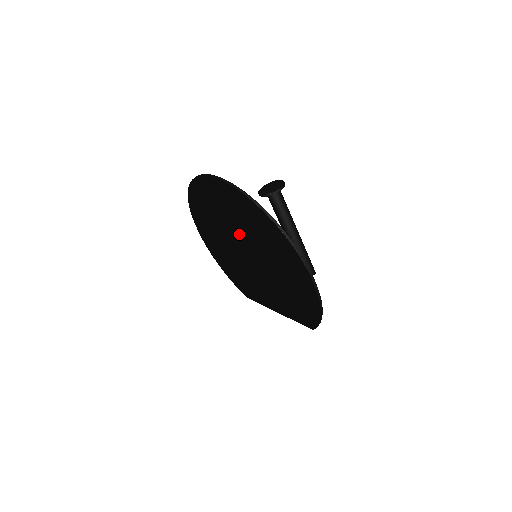
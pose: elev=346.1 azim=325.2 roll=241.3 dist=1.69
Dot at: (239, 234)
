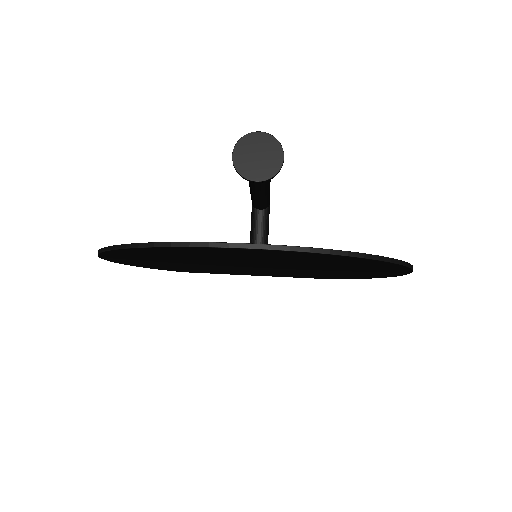
Dot at: (263, 264)
